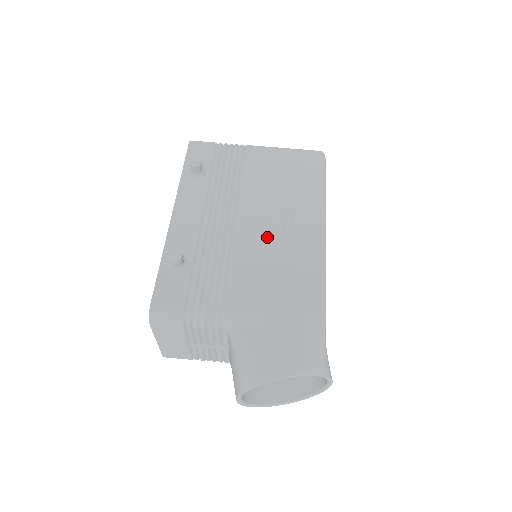
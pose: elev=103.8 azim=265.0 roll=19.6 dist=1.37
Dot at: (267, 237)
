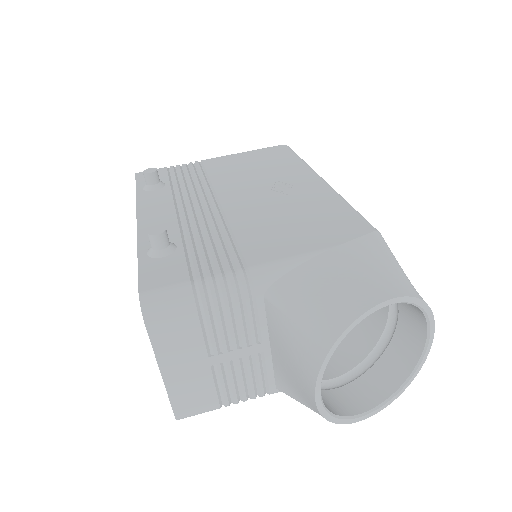
Dot at: (264, 202)
